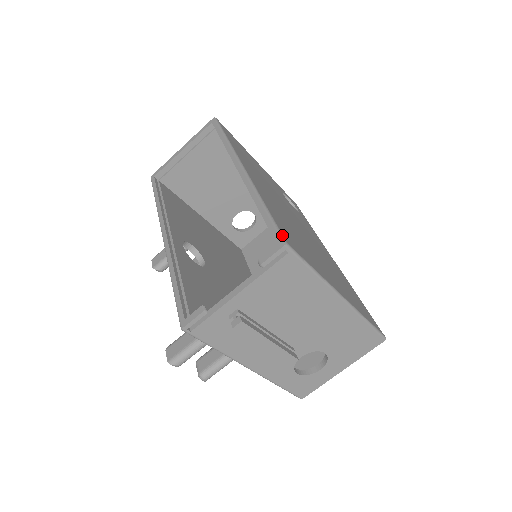
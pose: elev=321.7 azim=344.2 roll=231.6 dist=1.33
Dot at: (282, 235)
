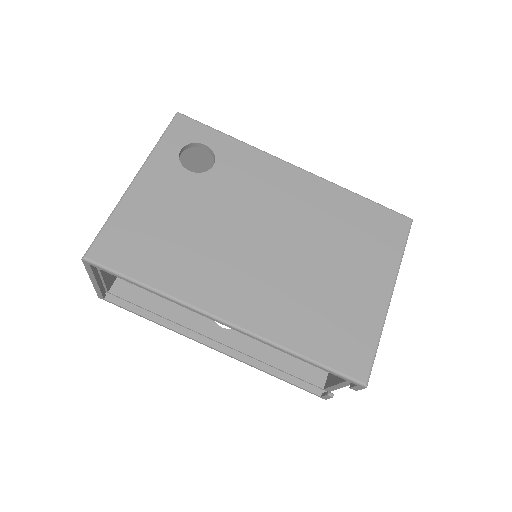
Dot at: (354, 380)
